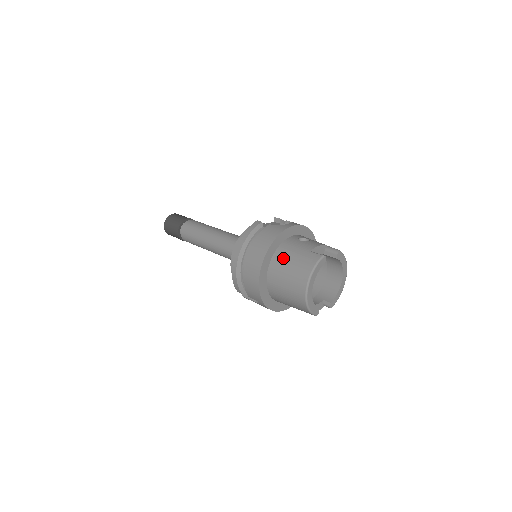
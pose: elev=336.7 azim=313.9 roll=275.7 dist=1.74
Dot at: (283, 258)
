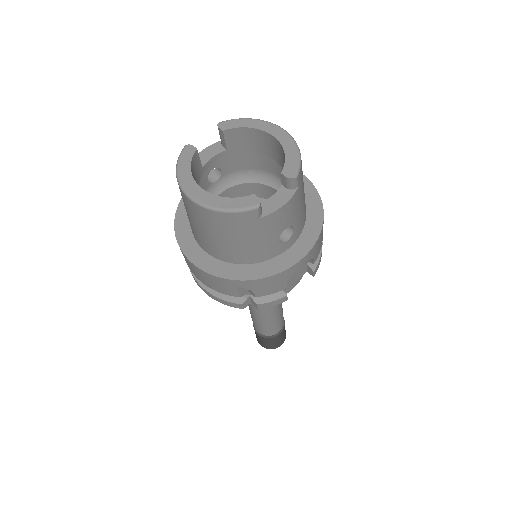
Dot at: occluded
